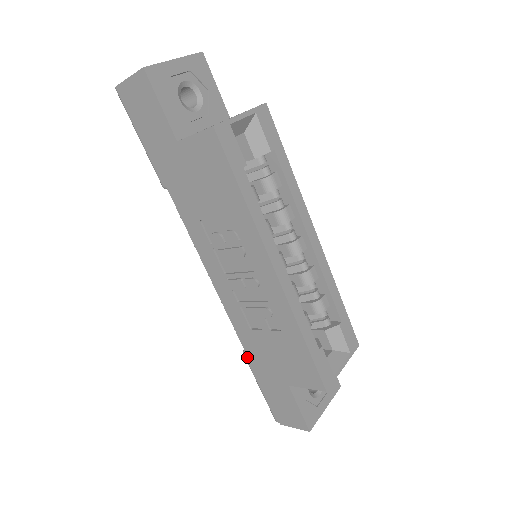
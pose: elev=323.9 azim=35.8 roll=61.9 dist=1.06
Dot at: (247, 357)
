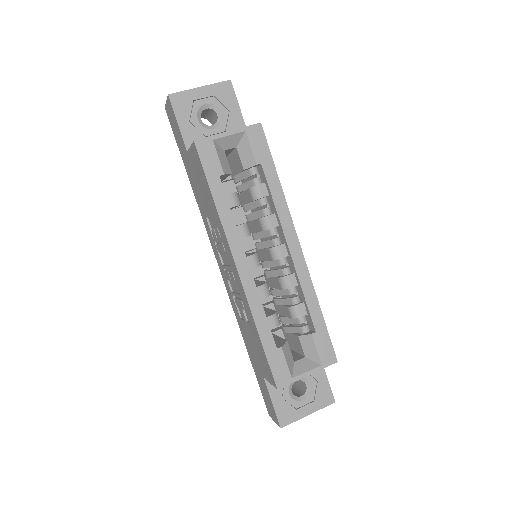
Dot at: occluded
